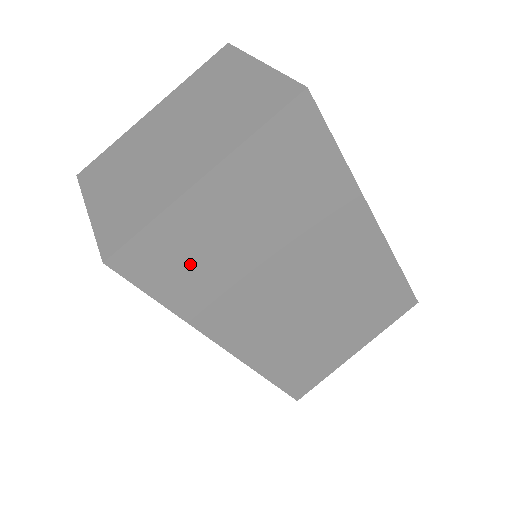
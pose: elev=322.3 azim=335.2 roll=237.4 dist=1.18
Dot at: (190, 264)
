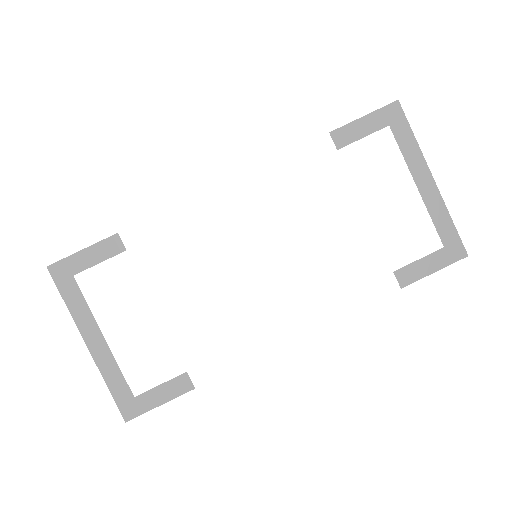
Dot at: occluded
